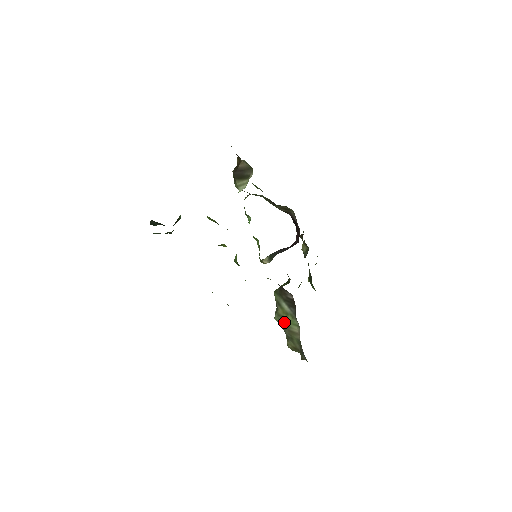
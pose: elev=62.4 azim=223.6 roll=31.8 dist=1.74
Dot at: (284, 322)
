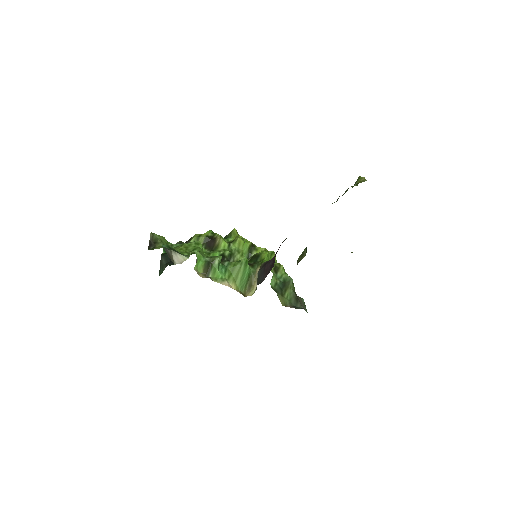
Dot at: occluded
